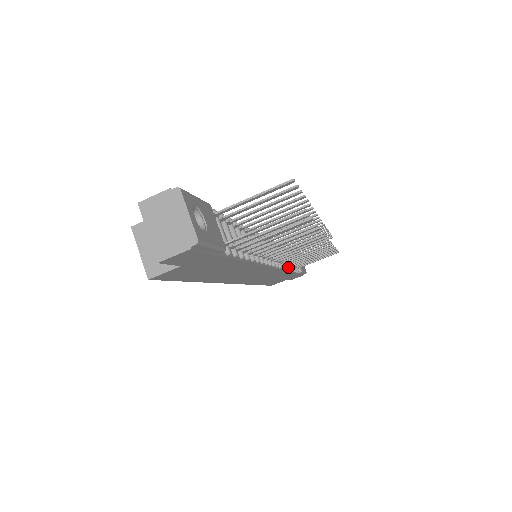
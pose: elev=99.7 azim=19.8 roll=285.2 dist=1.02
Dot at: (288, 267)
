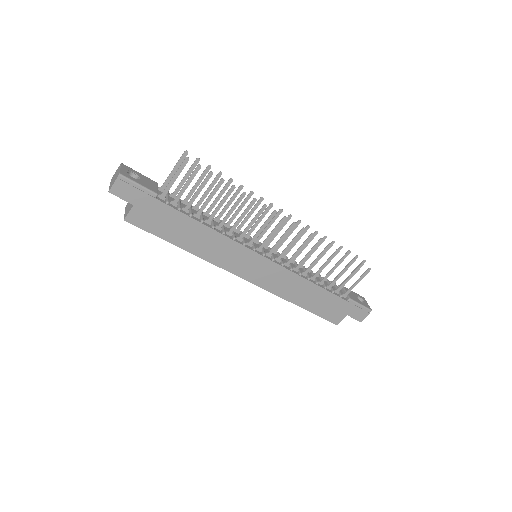
Dot at: (308, 277)
